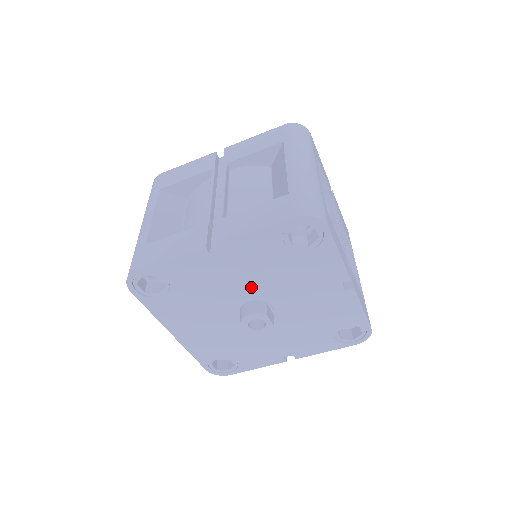
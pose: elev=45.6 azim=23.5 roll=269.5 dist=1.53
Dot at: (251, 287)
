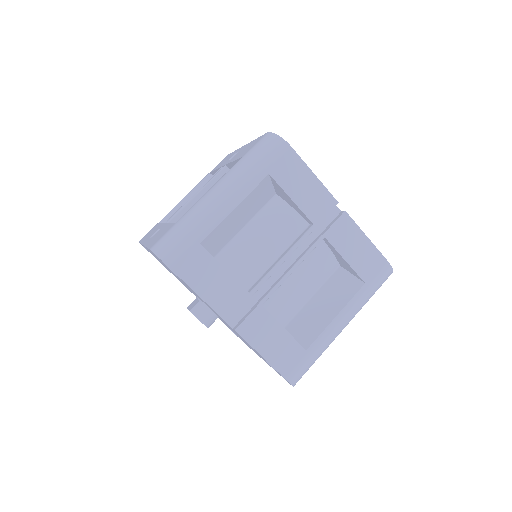
Dot at: occluded
